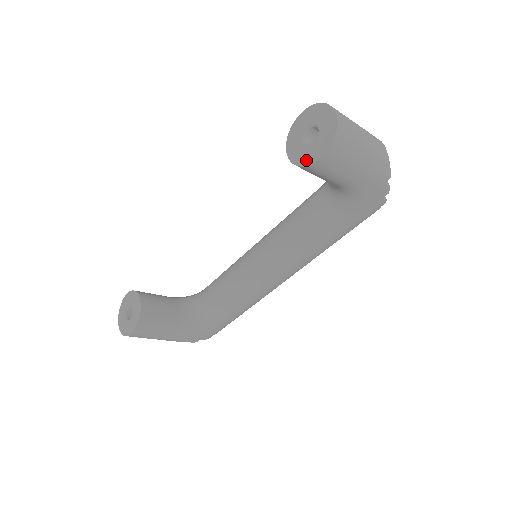
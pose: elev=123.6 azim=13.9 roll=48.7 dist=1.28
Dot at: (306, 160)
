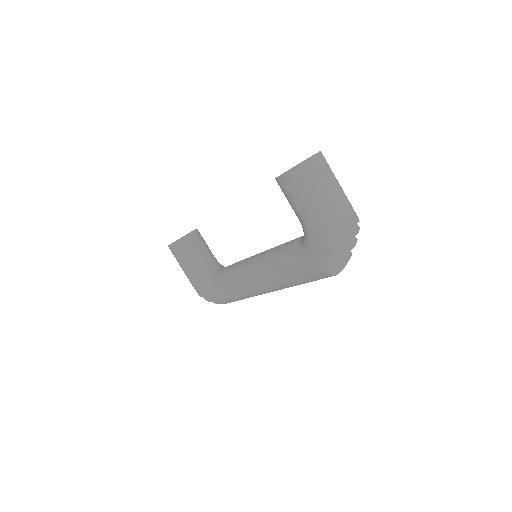
Dot at: occluded
